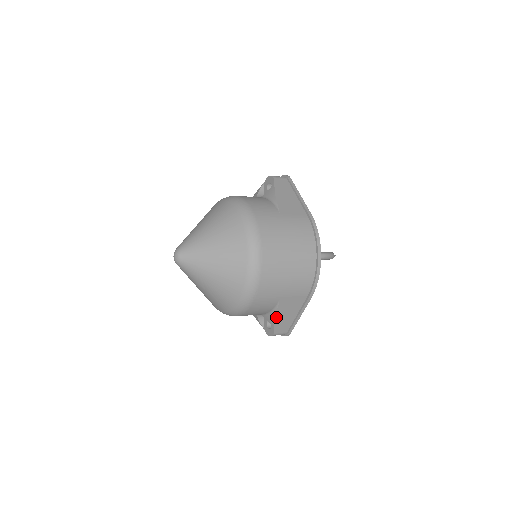
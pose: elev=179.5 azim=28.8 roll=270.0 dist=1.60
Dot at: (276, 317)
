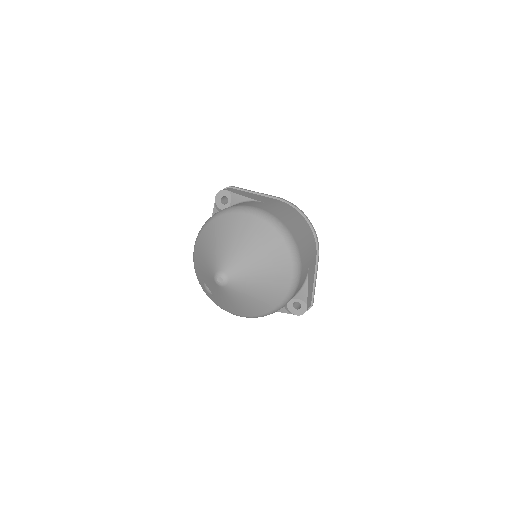
Dot at: (307, 288)
